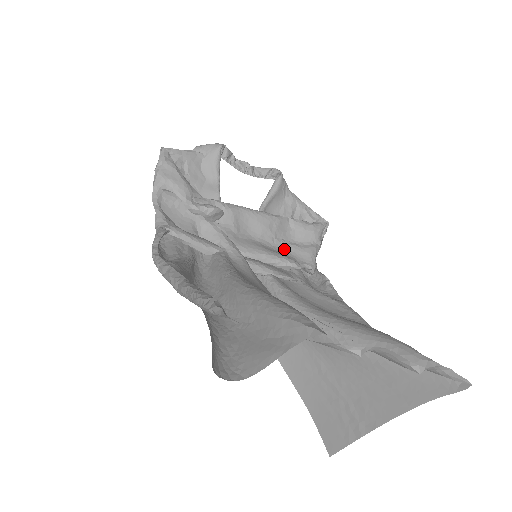
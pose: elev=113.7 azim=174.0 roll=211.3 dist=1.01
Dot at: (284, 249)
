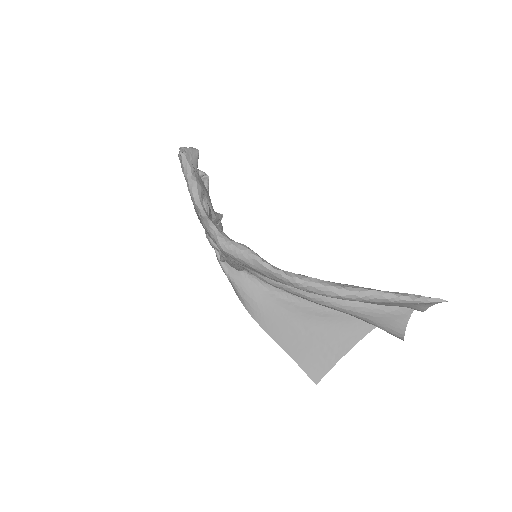
Dot at: occluded
